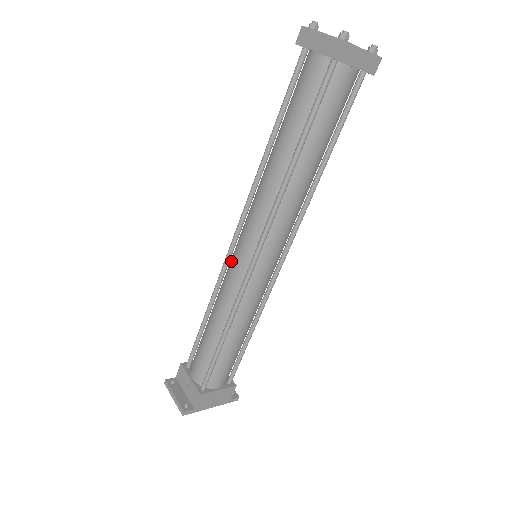
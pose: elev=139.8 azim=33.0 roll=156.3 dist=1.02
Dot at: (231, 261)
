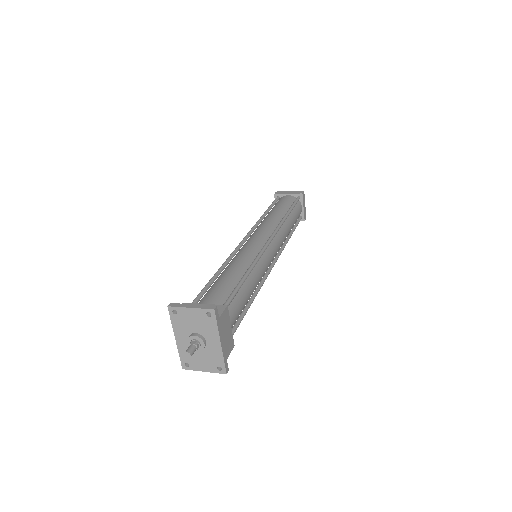
Dot at: (245, 246)
